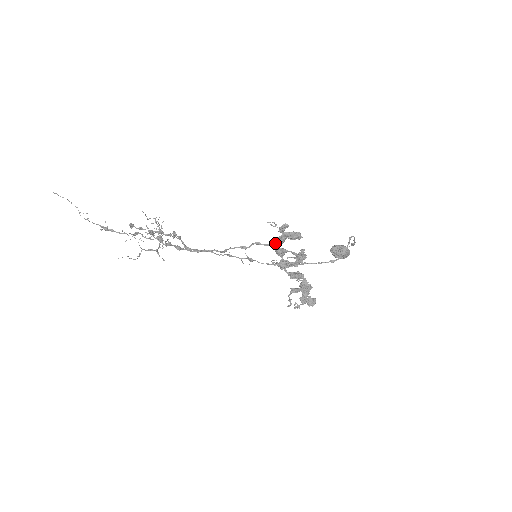
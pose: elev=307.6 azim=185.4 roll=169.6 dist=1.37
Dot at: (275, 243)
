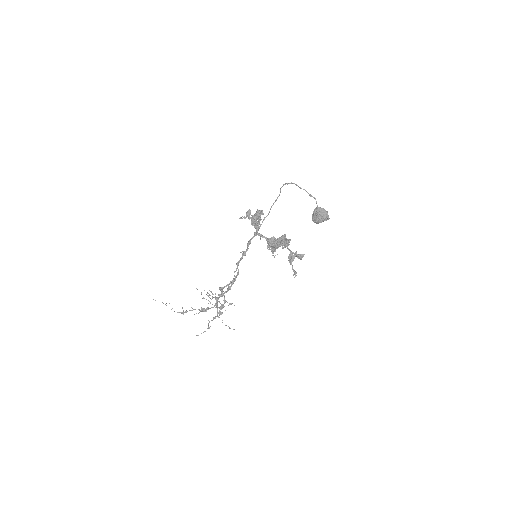
Dot at: (257, 233)
